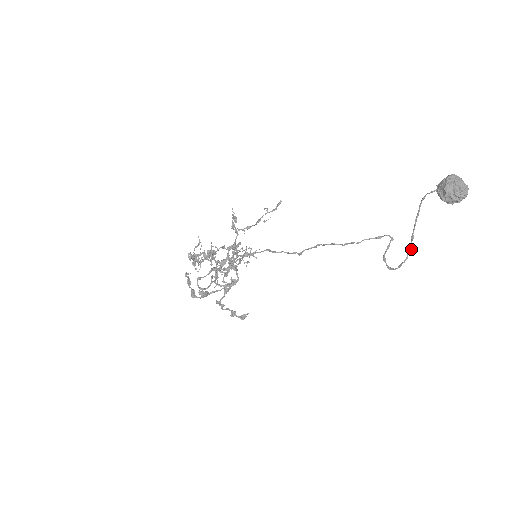
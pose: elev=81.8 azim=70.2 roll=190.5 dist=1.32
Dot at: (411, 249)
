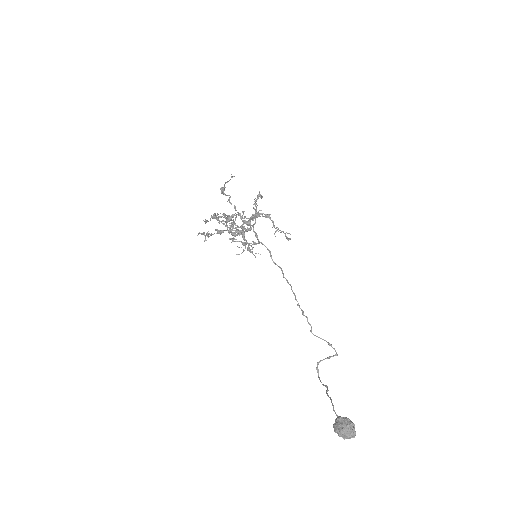
Dot at: (327, 387)
